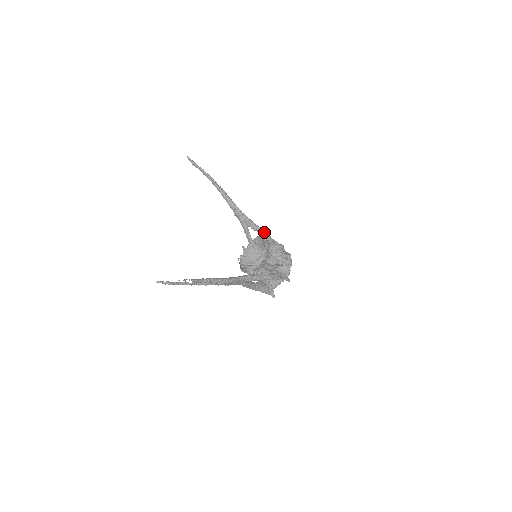
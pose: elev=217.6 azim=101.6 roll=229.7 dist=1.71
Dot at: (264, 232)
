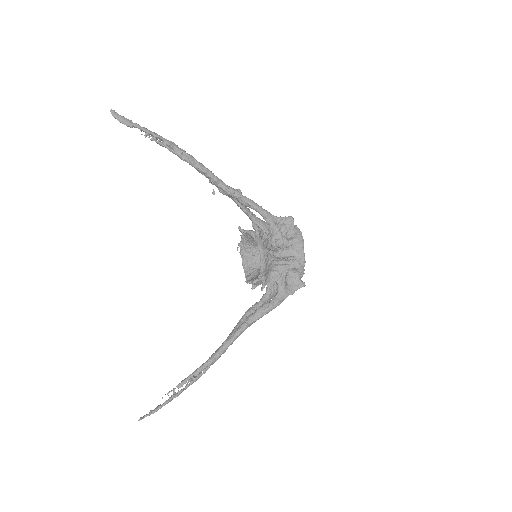
Dot at: (260, 213)
